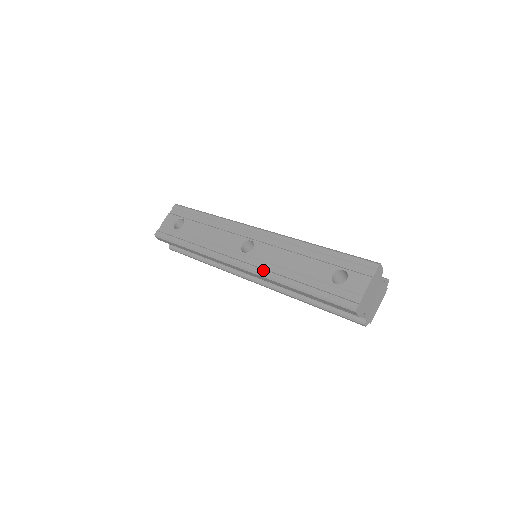
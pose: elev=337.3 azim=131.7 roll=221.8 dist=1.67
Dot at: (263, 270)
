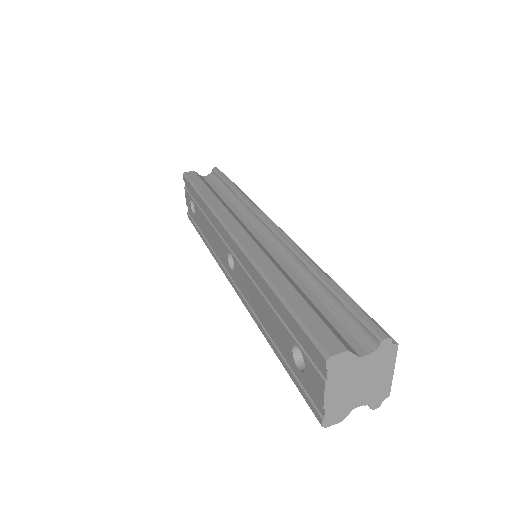
Dot at: (248, 307)
